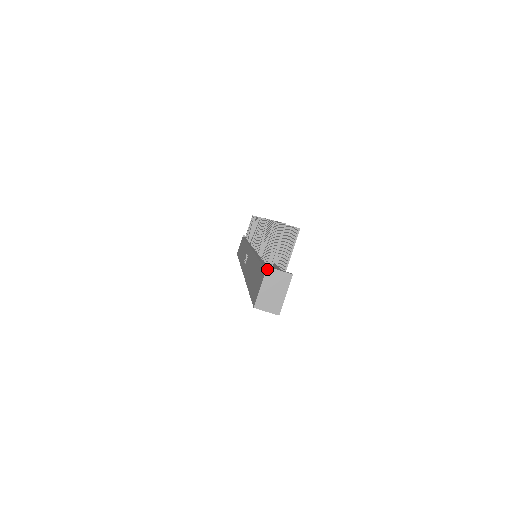
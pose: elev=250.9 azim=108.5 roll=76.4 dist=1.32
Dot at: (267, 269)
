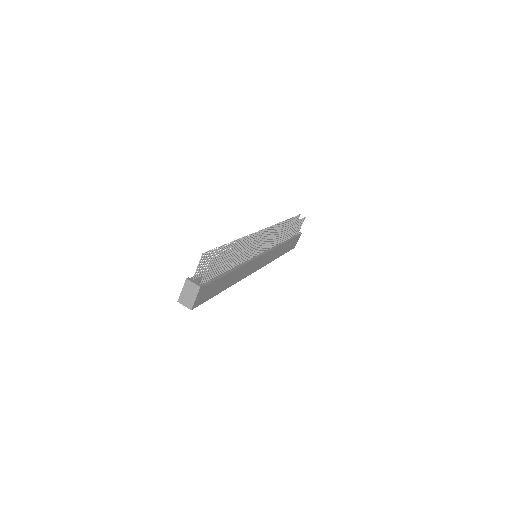
Dot at: (186, 280)
